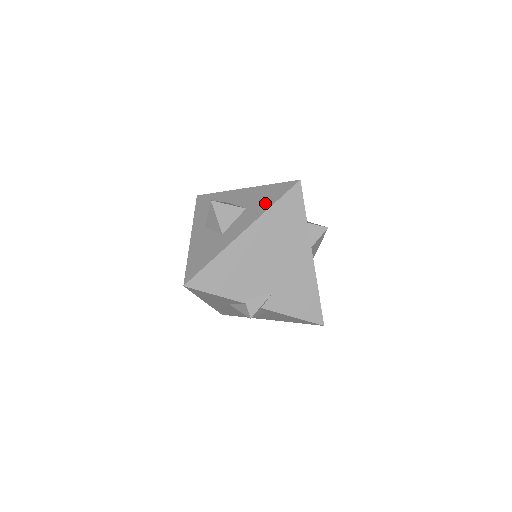
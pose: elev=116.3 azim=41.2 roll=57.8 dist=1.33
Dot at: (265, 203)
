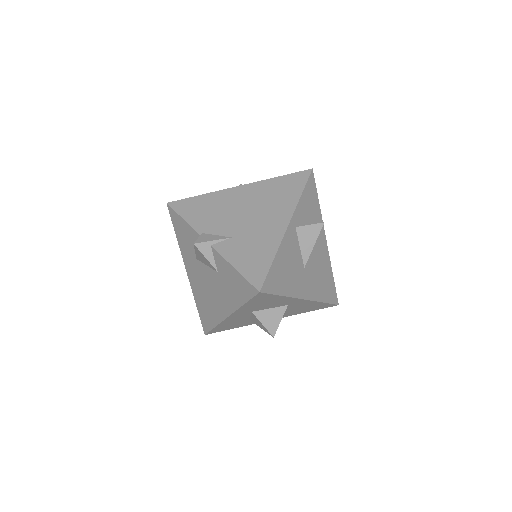
Dot at: occluded
